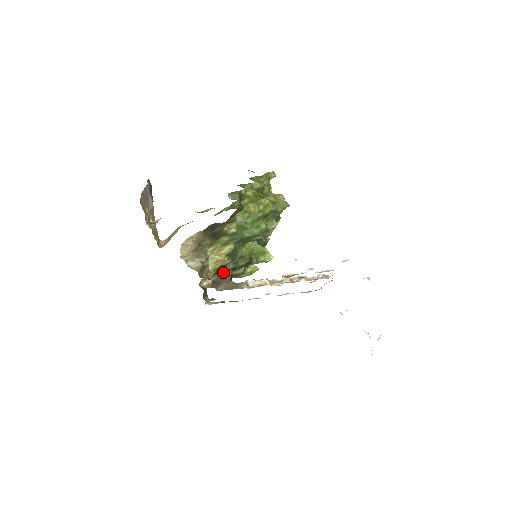
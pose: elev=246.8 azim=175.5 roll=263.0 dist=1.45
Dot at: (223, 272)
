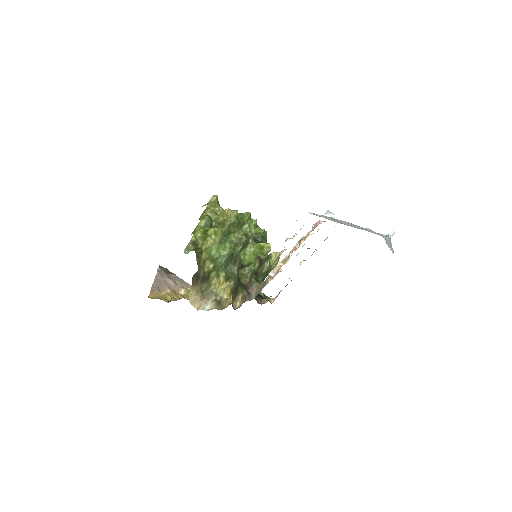
Dot at: (248, 283)
